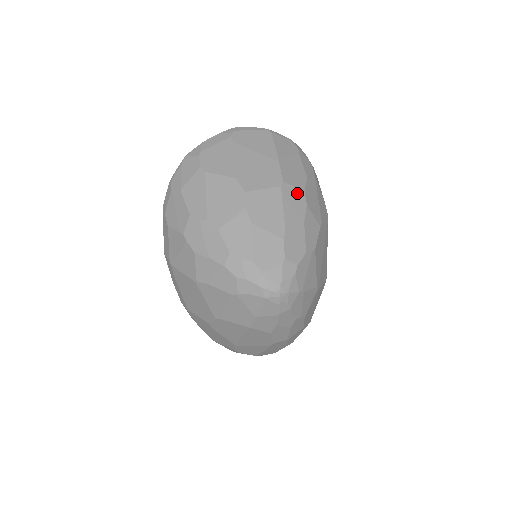
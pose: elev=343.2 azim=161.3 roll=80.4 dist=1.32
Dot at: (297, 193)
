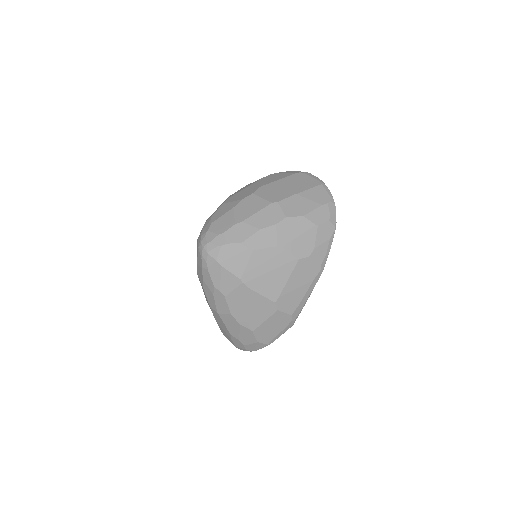
Dot at: (279, 214)
